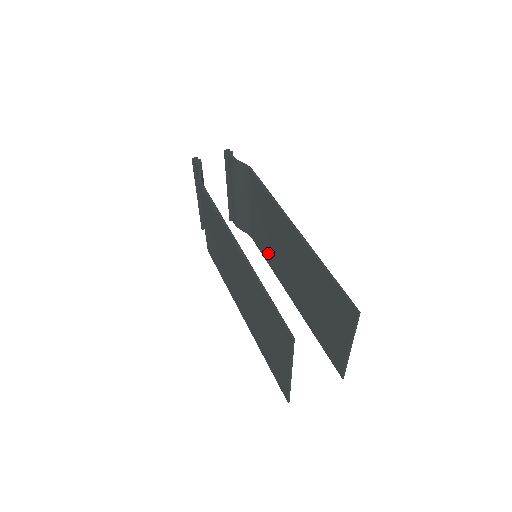
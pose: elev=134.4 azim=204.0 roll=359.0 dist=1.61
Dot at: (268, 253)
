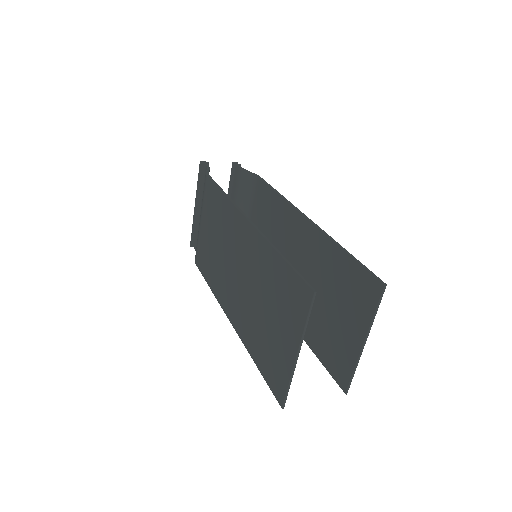
Dot at: occluded
